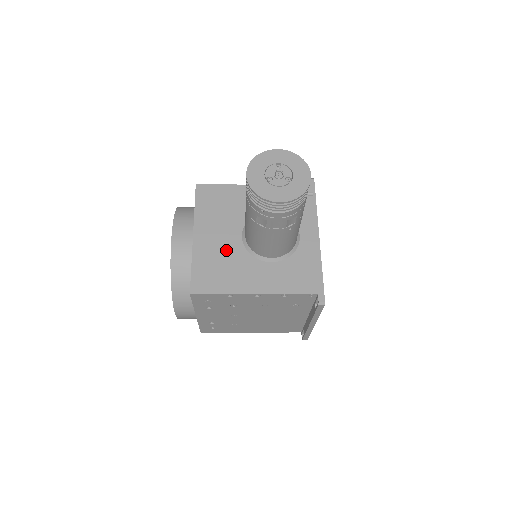
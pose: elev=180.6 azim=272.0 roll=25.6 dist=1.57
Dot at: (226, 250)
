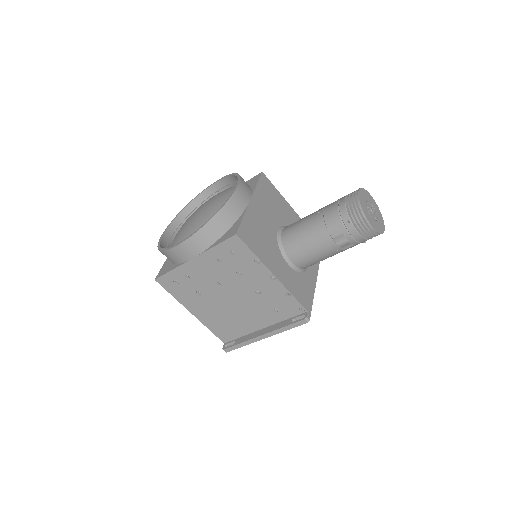
Dot at: (267, 230)
